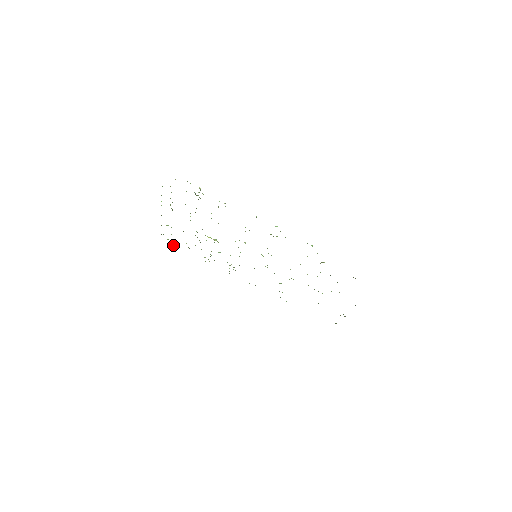
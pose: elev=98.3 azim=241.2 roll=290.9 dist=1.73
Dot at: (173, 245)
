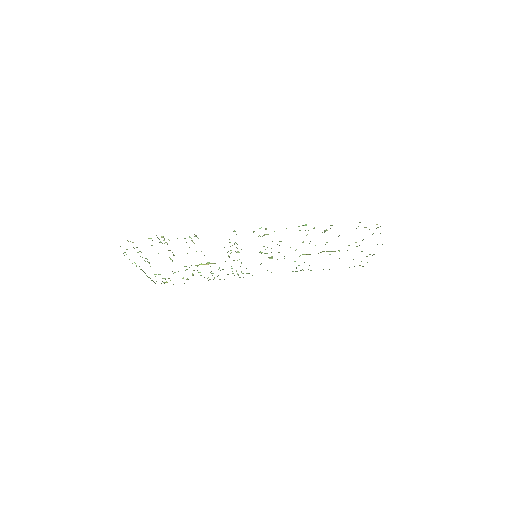
Dot at: occluded
